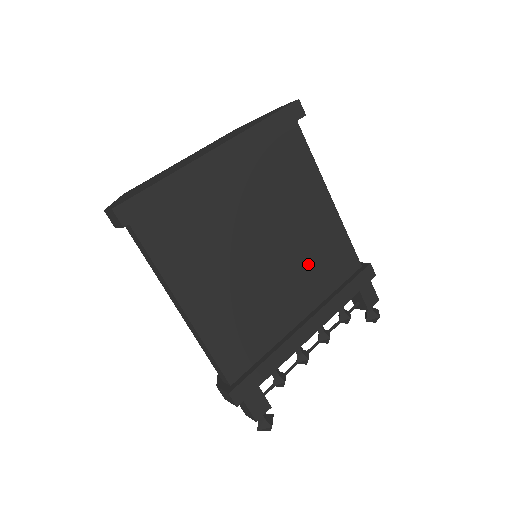
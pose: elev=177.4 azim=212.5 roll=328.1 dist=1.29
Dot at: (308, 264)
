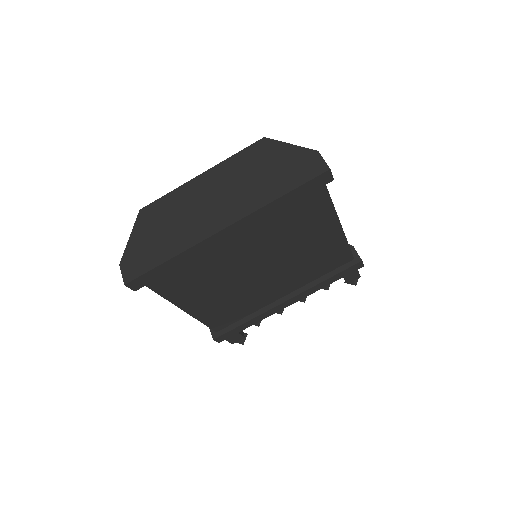
Dot at: (300, 268)
